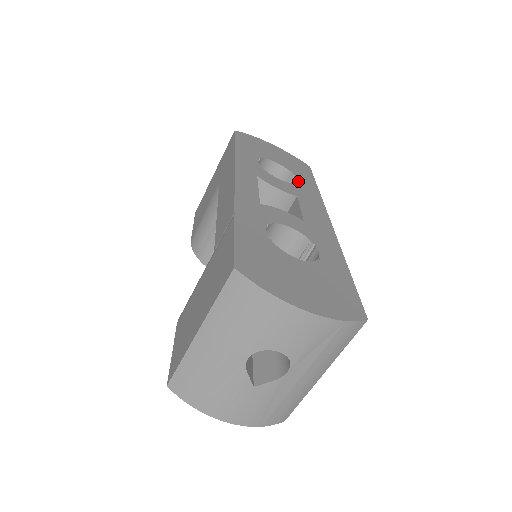
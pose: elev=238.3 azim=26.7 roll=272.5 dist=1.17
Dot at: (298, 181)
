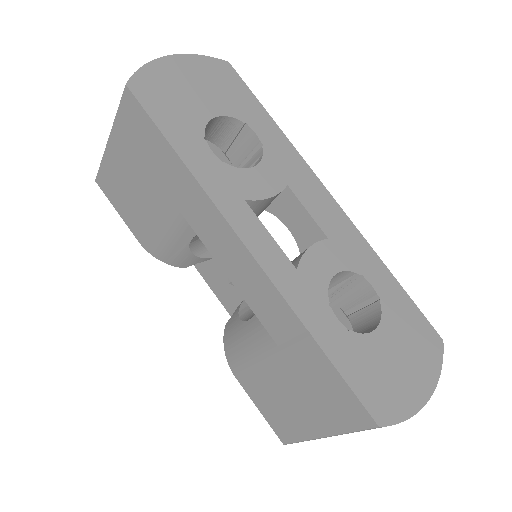
Dot at: (259, 137)
